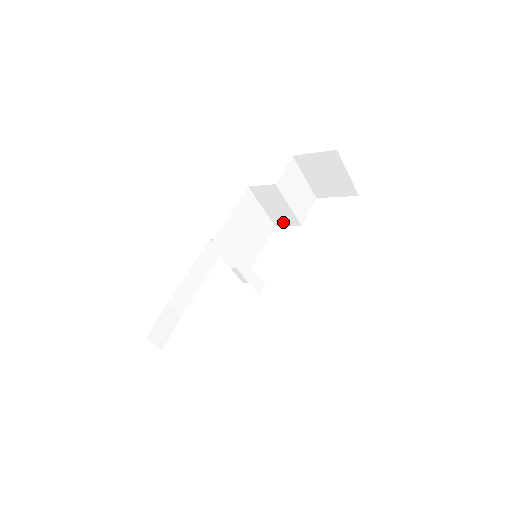
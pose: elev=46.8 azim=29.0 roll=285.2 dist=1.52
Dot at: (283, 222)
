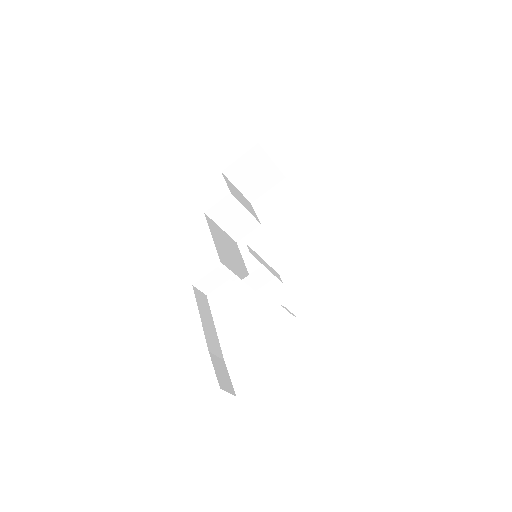
Dot at: (243, 232)
